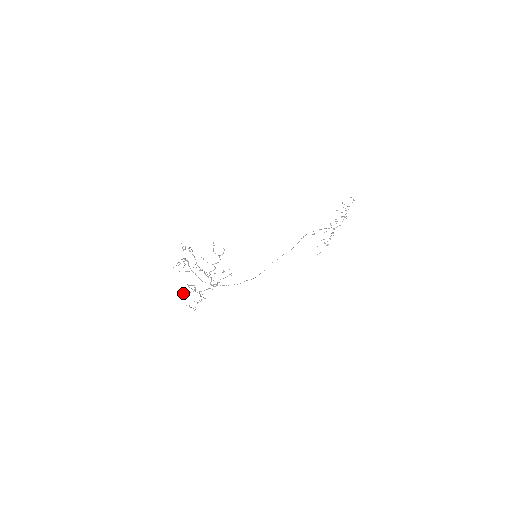
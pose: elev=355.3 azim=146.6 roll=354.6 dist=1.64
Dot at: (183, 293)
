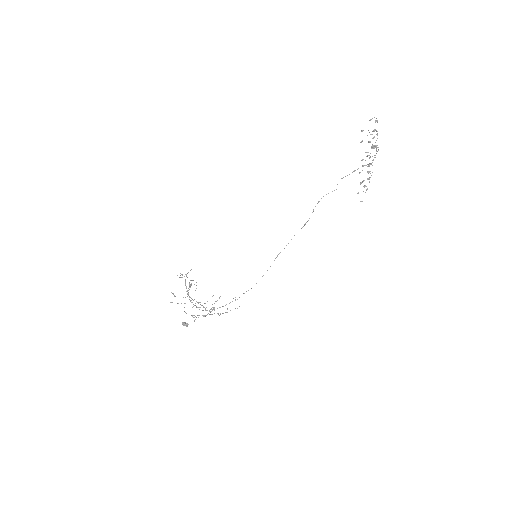
Dot at: (186, 326)
